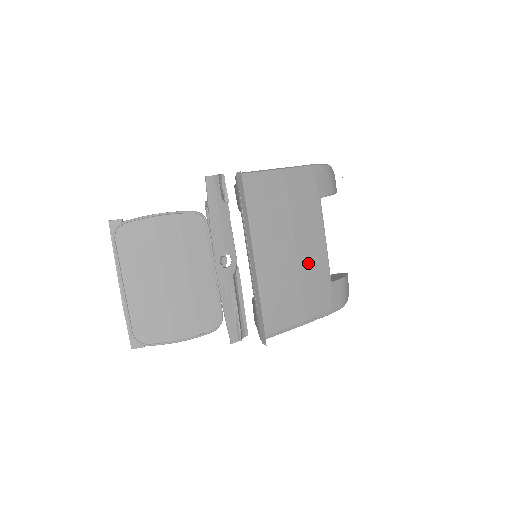
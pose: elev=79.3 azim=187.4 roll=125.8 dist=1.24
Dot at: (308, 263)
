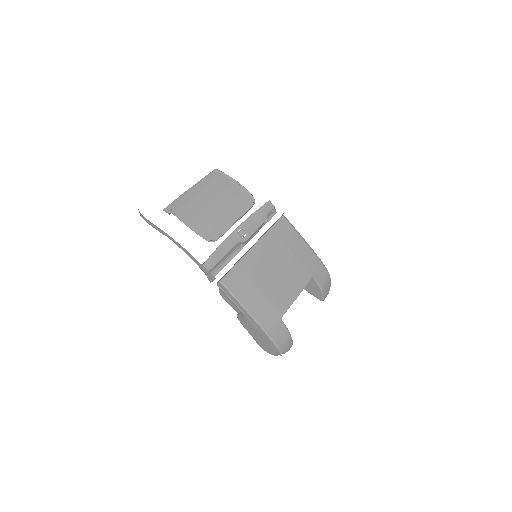
Dot at: (279, 289)
